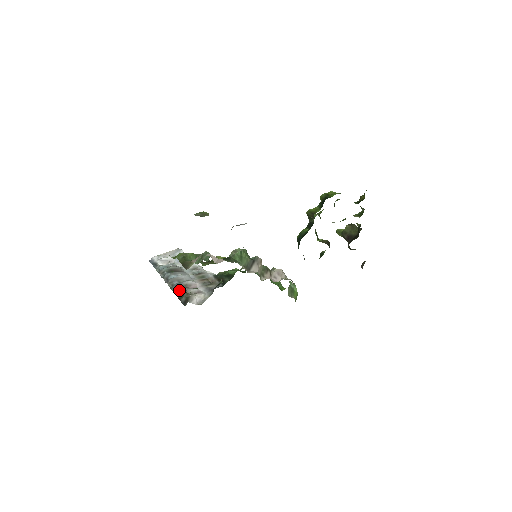
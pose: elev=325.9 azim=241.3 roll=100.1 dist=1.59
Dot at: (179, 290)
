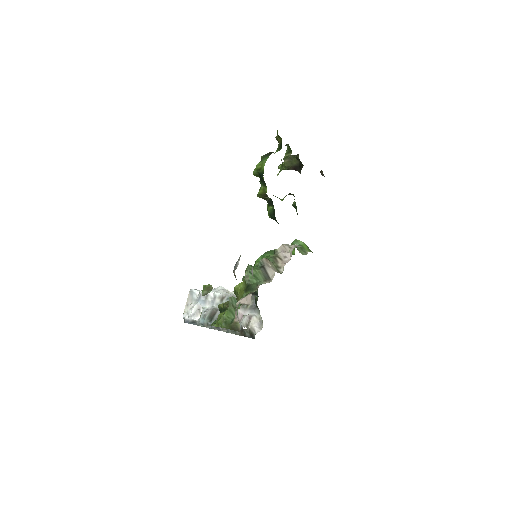
Dot at: occluded
